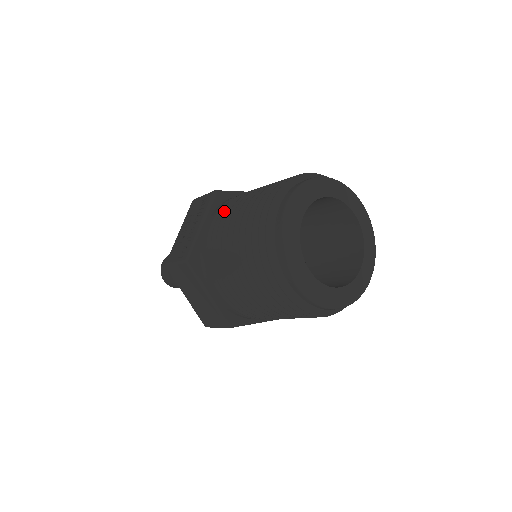
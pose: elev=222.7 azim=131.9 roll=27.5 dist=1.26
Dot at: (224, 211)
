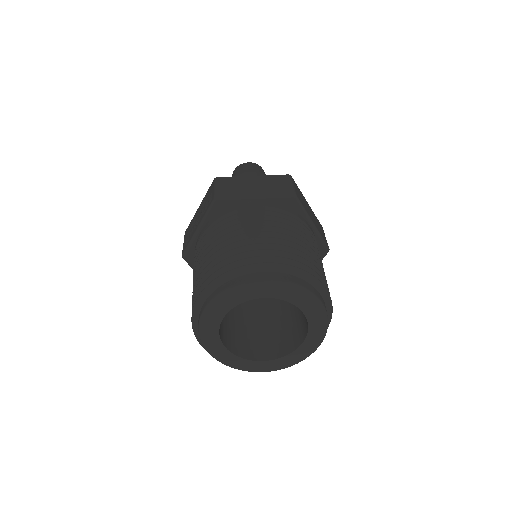
Dot at: (209, 233)
